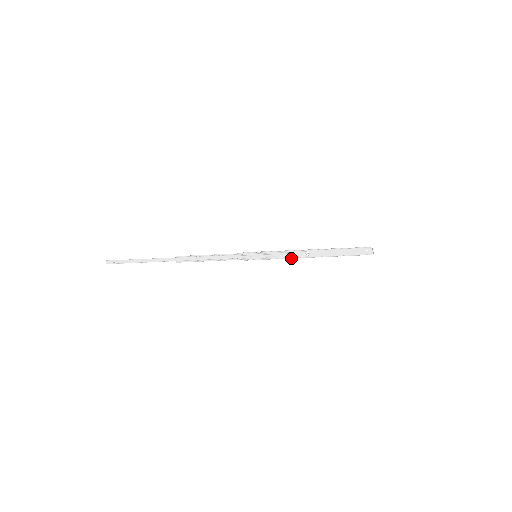
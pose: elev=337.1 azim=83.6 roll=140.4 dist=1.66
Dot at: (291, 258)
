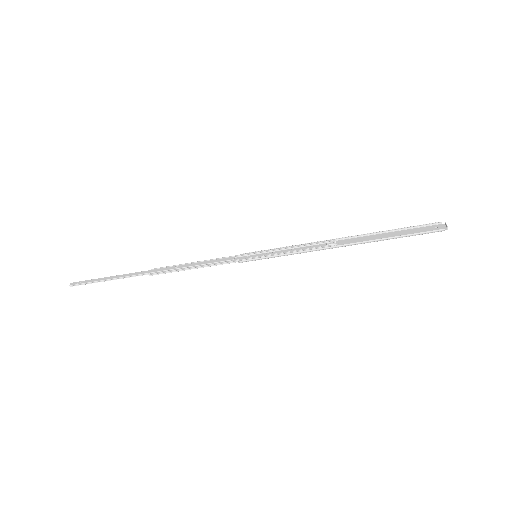
Dot at: (307, 251)
